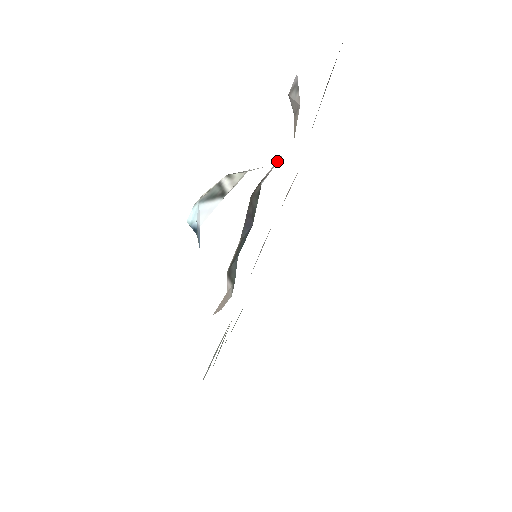
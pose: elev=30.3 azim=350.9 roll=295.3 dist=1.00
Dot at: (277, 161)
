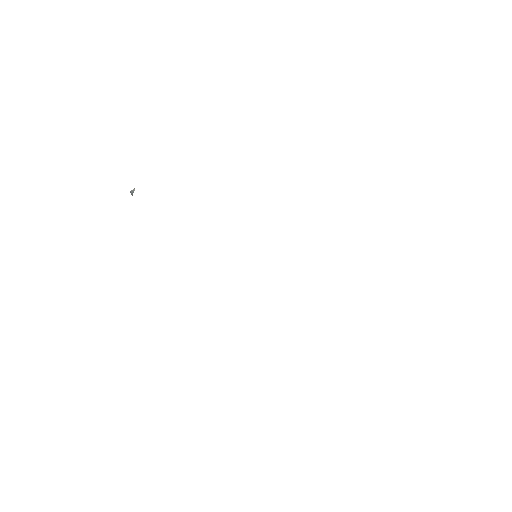
Dot at: occluded
